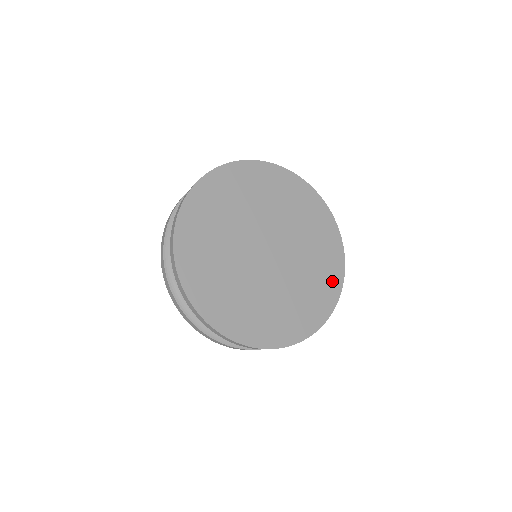
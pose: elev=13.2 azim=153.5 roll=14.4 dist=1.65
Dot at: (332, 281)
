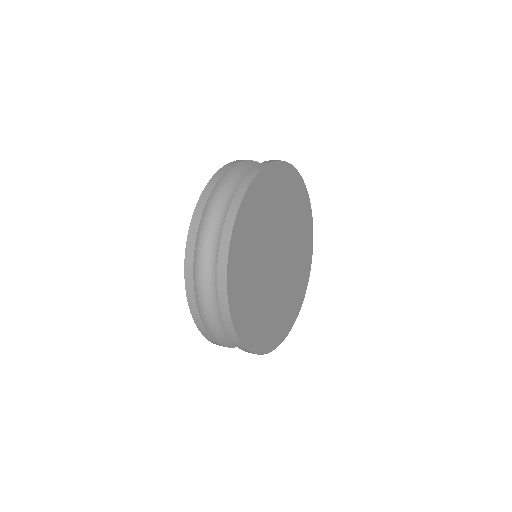
Dot at: (298, 302)
